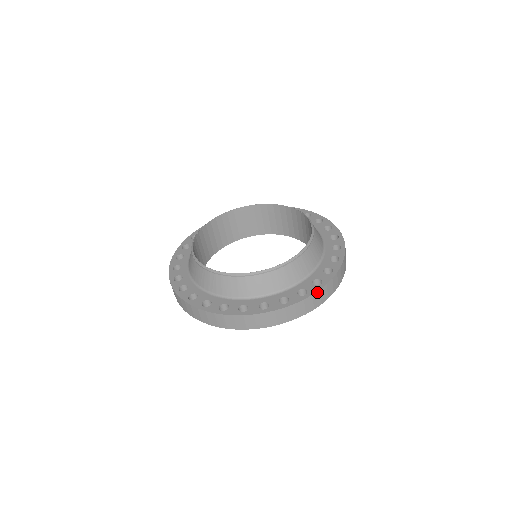
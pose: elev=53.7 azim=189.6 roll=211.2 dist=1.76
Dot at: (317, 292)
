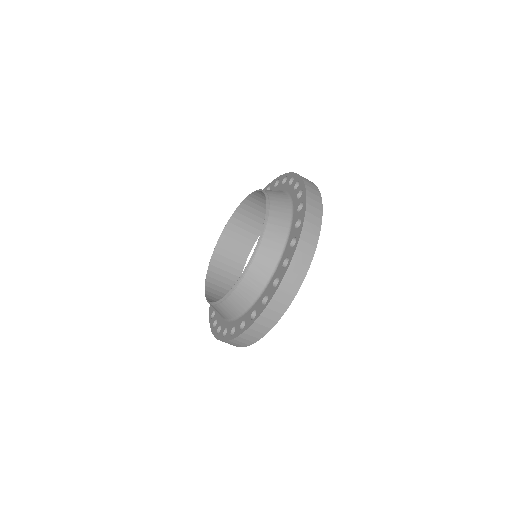
Dot at: (237, 337)
